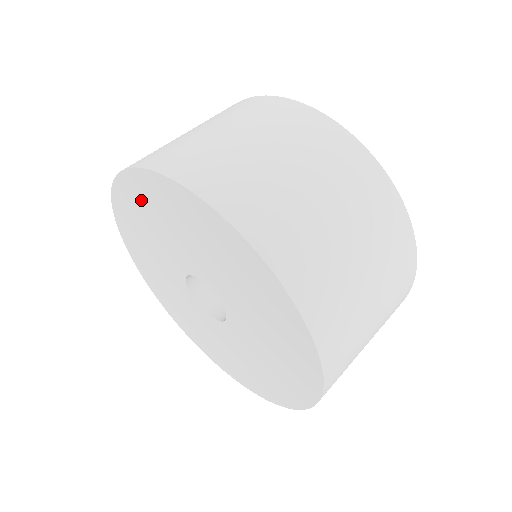
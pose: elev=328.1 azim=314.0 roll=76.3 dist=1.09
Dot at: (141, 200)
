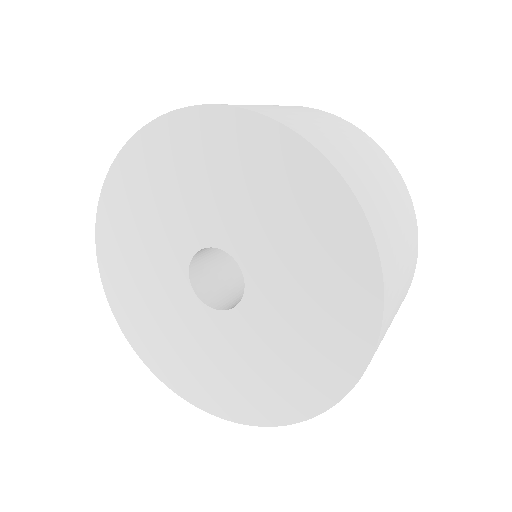
Dot at: (133, 188)
